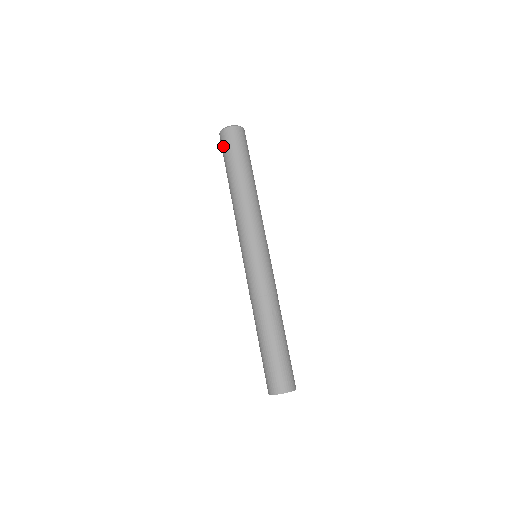
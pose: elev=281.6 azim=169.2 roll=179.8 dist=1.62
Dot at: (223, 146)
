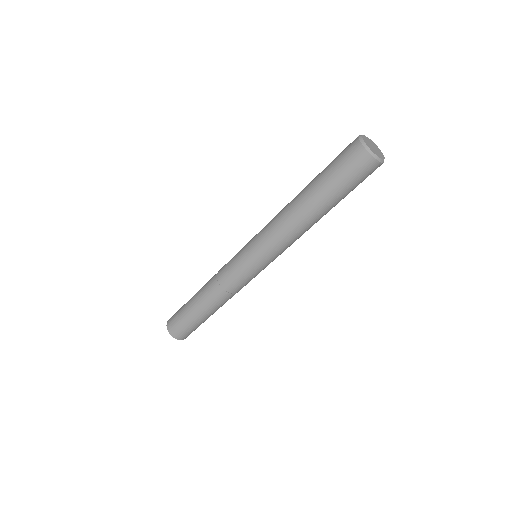
Dot at: (349, 166)
